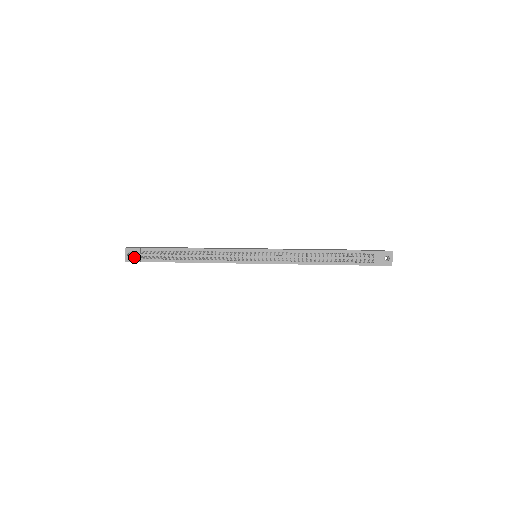
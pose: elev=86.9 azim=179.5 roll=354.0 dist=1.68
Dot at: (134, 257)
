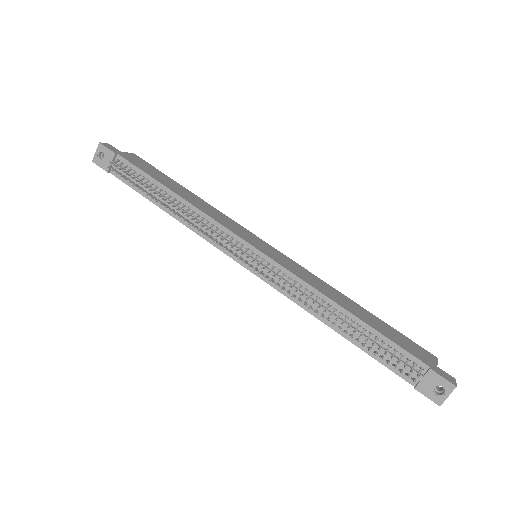
Dot at: (104, 161)
